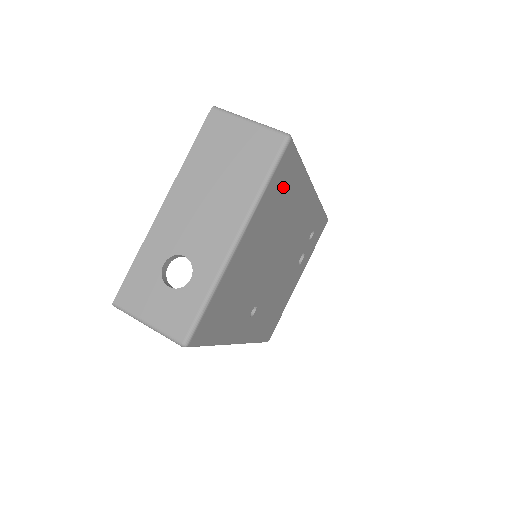
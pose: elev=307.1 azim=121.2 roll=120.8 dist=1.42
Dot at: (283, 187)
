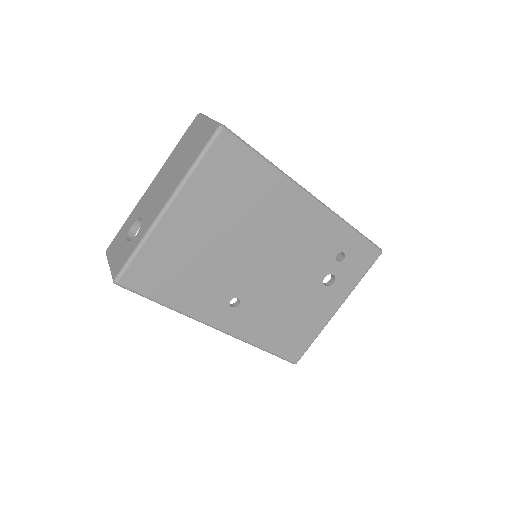
Dot at: (232, 175)
